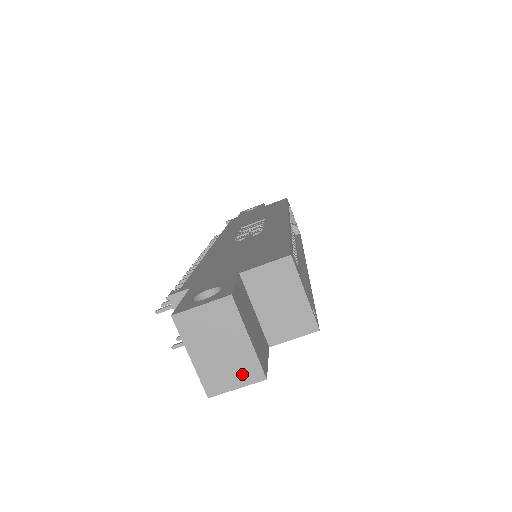
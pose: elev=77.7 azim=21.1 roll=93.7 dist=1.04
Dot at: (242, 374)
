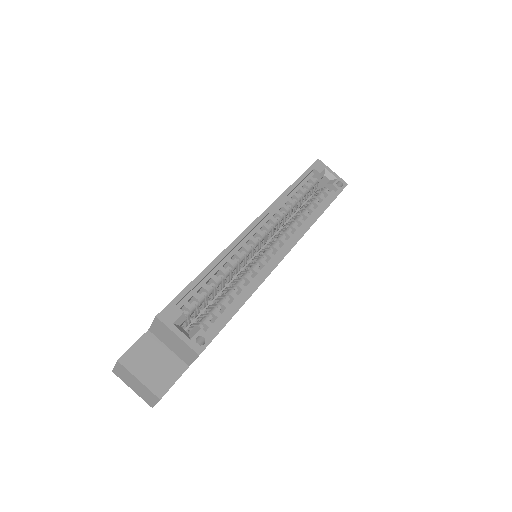
Dot at: (151, 397)
